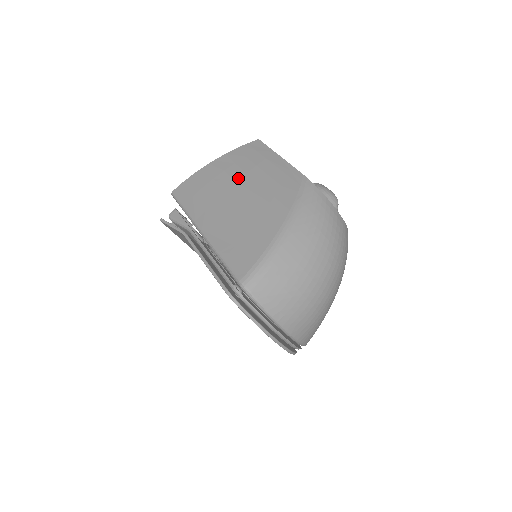
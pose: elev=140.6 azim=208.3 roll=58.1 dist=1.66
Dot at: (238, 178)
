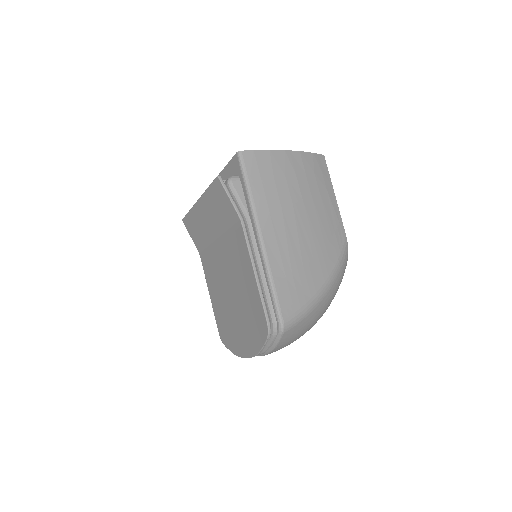
Dot at: (305, 197)
